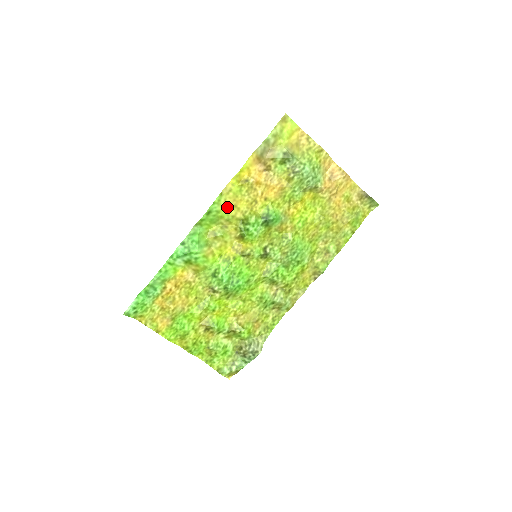
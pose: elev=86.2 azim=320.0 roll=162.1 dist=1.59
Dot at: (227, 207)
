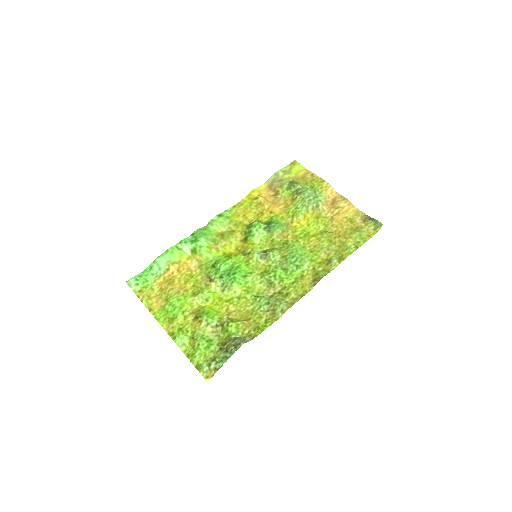
Dot at: (237, 216)
